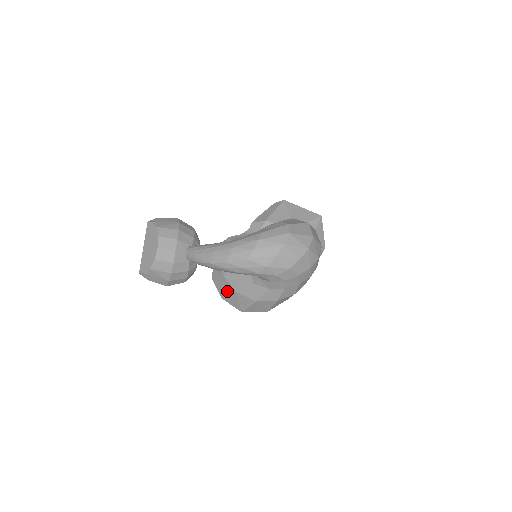
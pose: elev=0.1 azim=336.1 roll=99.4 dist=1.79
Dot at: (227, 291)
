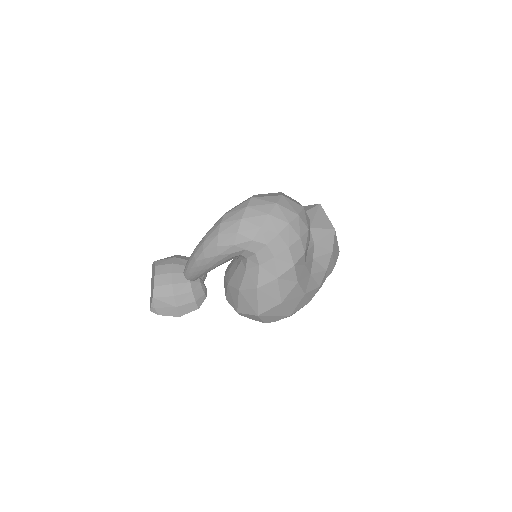
Dot at: (235, 298)
